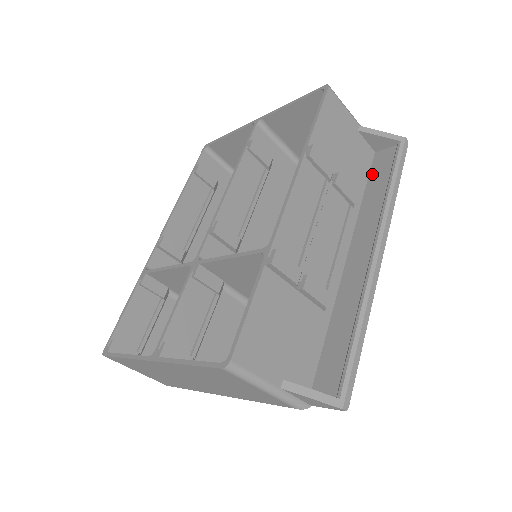
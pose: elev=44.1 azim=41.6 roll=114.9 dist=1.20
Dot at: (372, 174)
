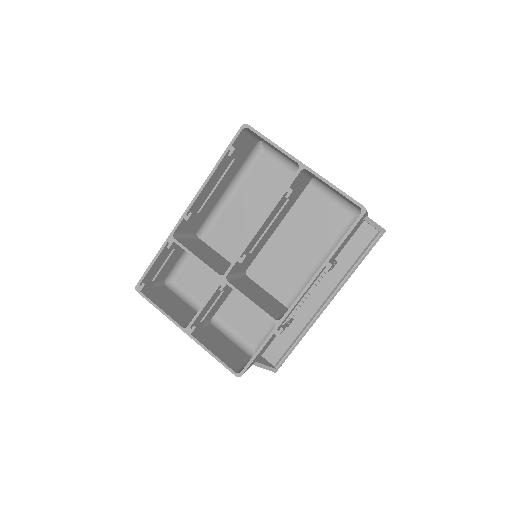
Dot at: (353, 240)
